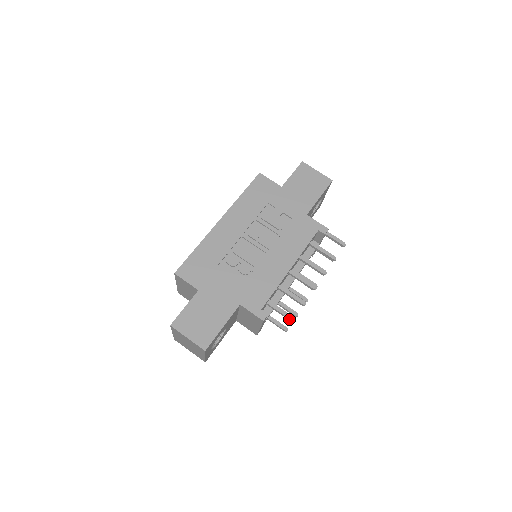
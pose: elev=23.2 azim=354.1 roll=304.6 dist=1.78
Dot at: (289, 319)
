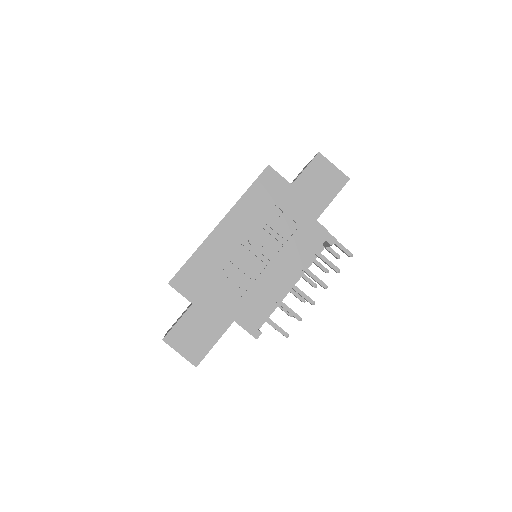
Dot at: (283, 335)
